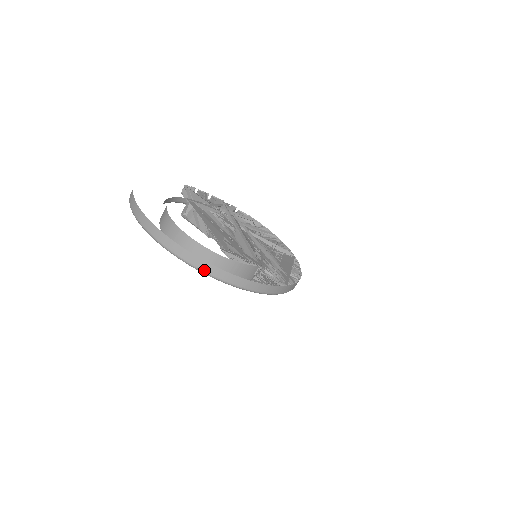
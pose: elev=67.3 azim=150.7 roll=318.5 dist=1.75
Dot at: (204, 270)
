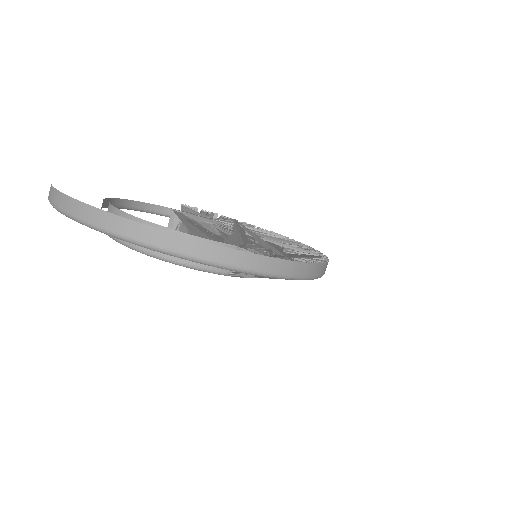
Dot at: (103, 226)
